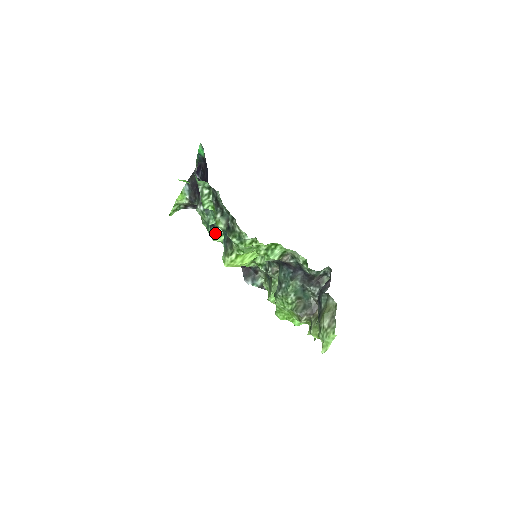
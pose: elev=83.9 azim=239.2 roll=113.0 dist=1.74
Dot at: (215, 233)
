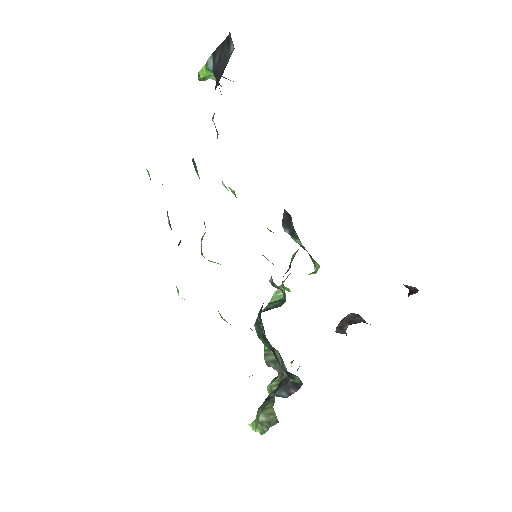
Dot at: occluded
